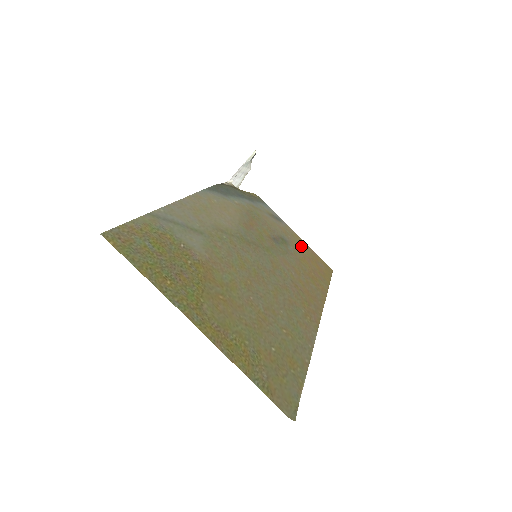
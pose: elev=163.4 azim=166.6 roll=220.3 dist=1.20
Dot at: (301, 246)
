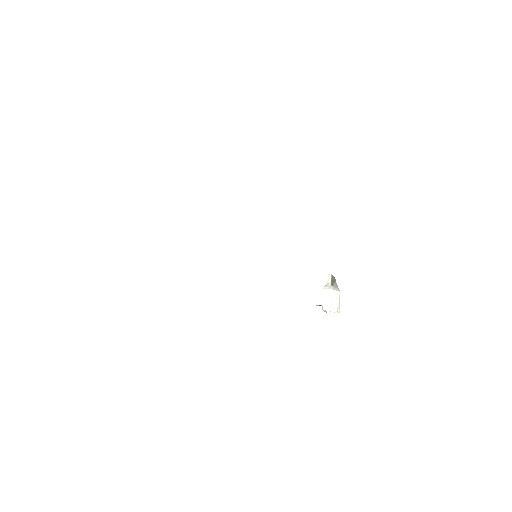
Dot at: occluded
